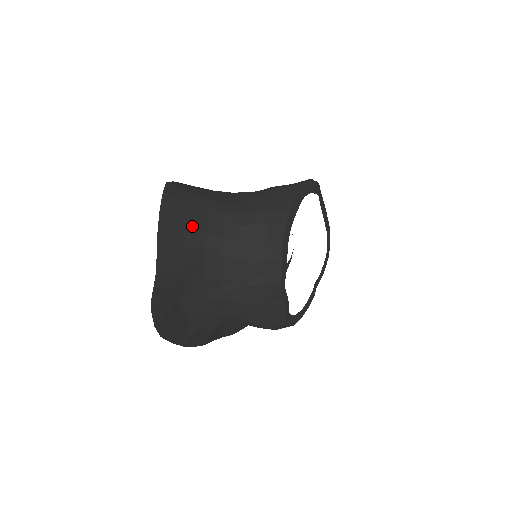
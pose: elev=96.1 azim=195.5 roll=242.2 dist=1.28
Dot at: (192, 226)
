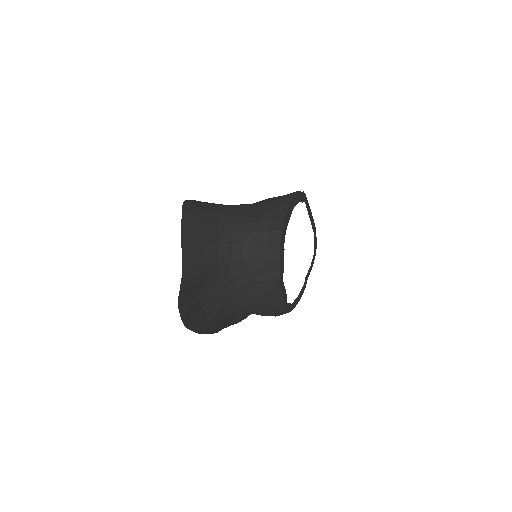
Dot at: (207, 237)
